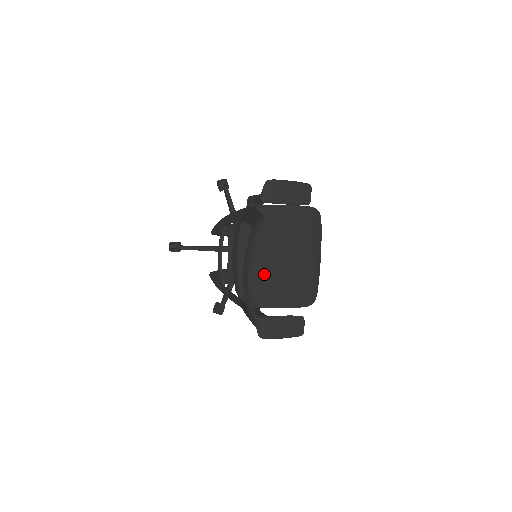
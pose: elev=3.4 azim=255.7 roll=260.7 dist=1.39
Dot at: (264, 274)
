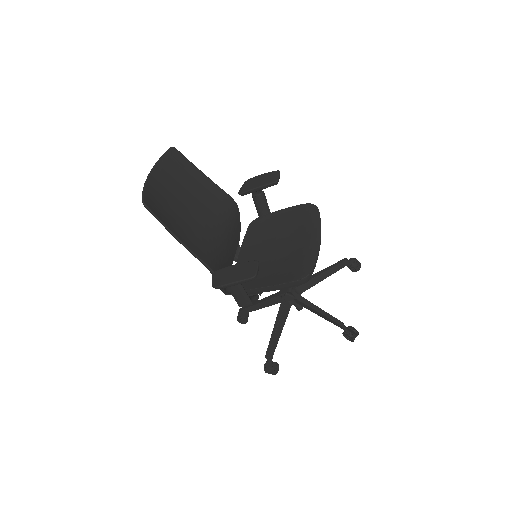
Dot at: (259, 266)
